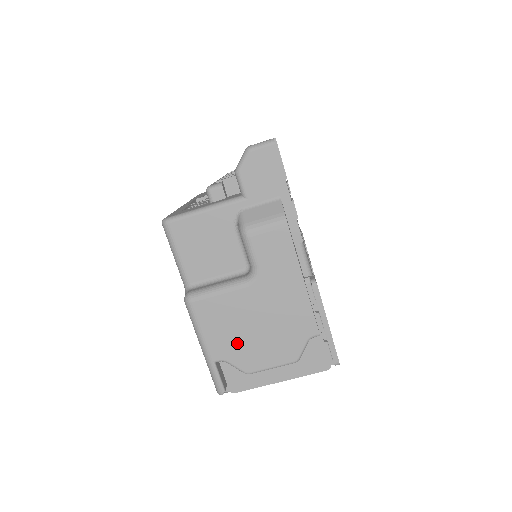
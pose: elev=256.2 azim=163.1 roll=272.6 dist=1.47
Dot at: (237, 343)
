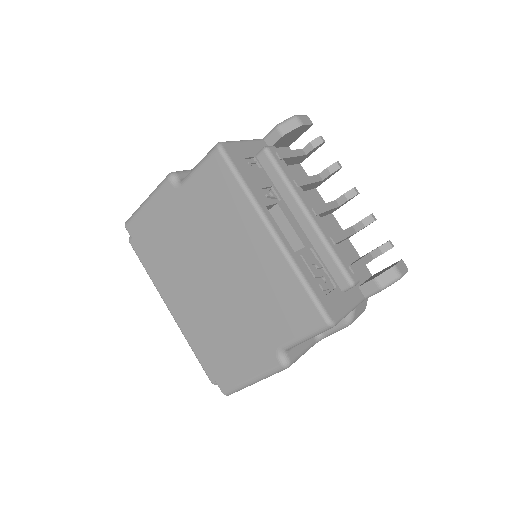
Dot at: occluded
